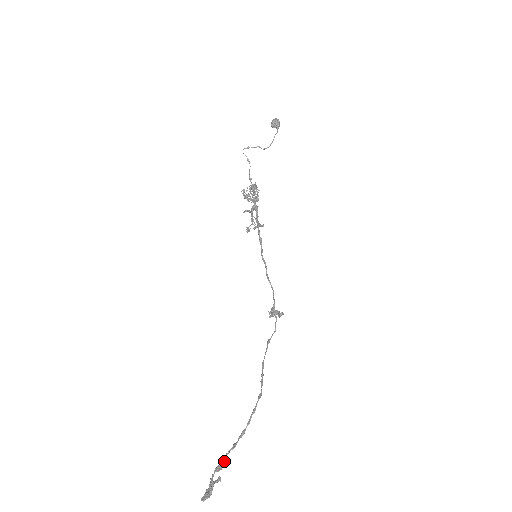
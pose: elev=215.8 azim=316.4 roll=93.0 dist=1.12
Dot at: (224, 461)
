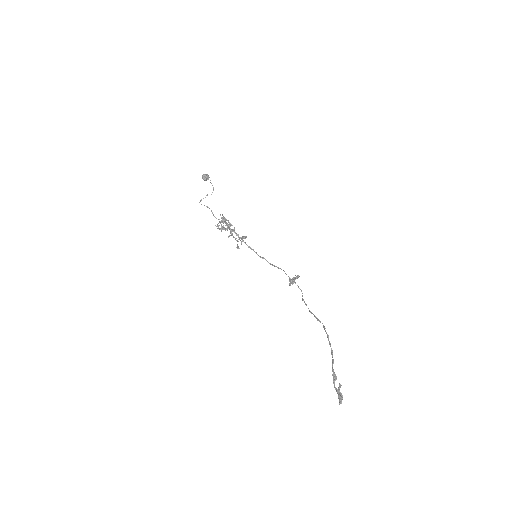
Dot at: (334, 373)
